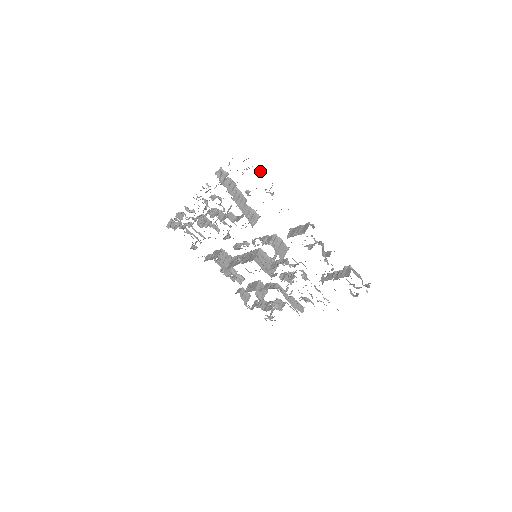
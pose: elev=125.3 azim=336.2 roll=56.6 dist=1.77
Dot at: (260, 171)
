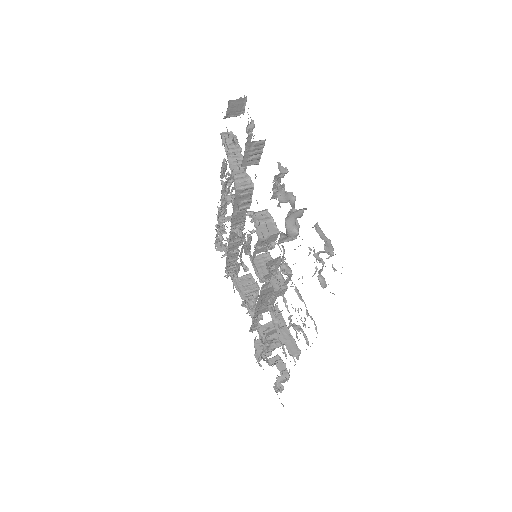
Dot at: occluded
